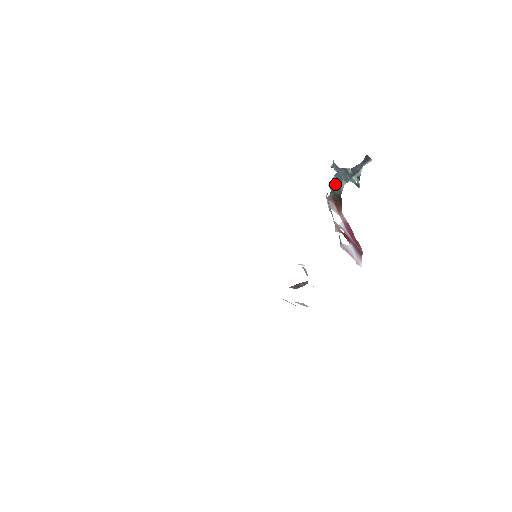
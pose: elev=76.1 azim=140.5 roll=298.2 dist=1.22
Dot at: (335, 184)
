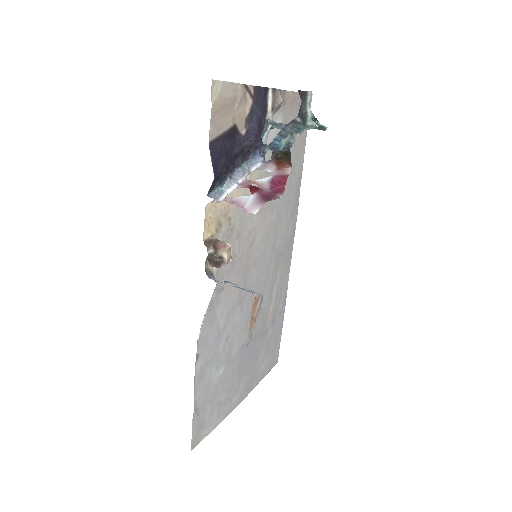
Dot at: (279, 143)
